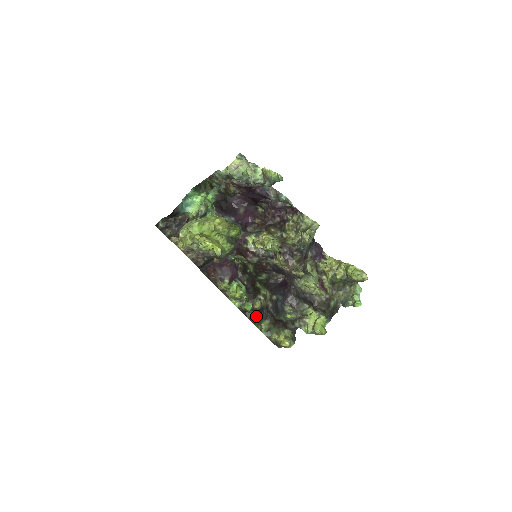
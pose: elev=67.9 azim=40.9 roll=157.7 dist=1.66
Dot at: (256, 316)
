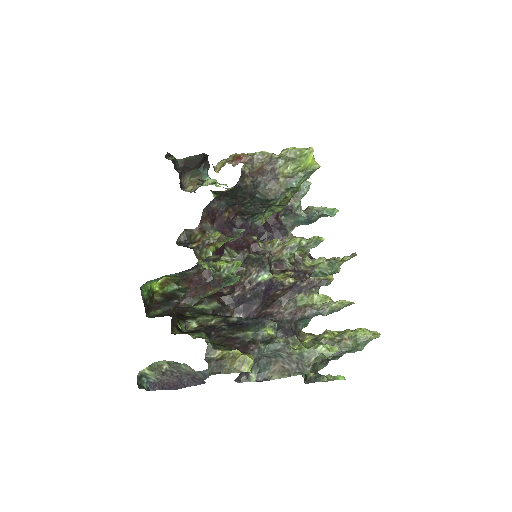
Dot at: (180, 332)
